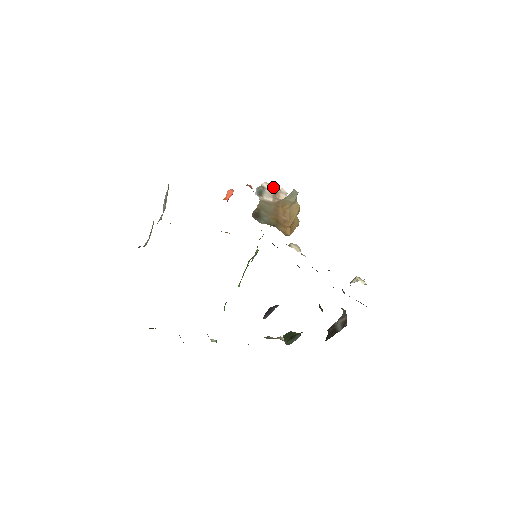
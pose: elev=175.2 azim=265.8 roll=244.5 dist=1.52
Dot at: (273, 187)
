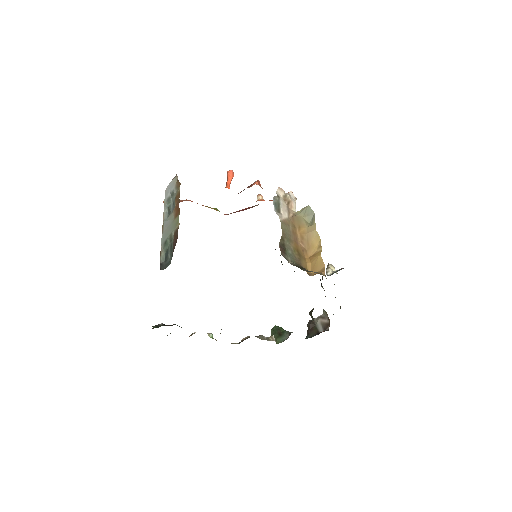
Dot at: occluded
